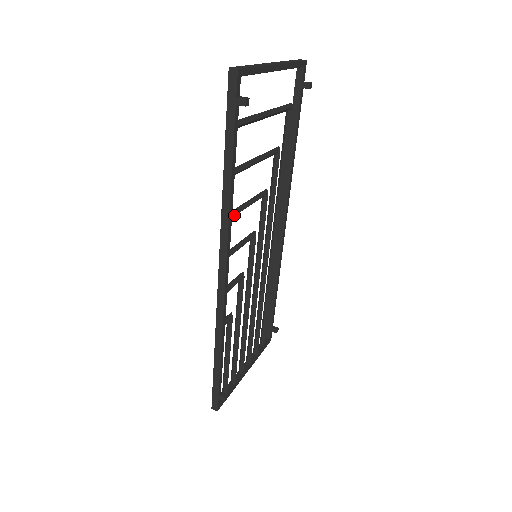
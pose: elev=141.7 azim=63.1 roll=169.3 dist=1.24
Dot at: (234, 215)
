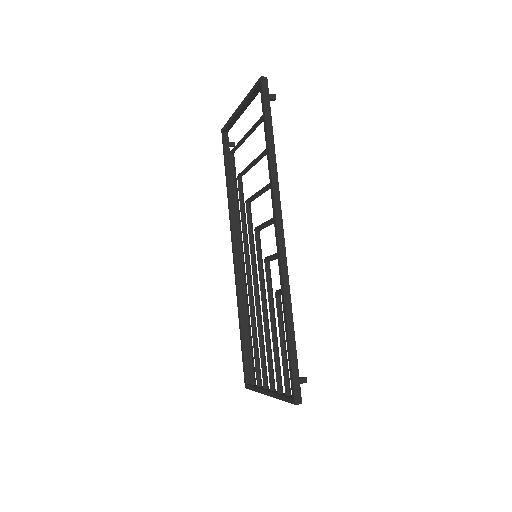
Dot at: occluded
